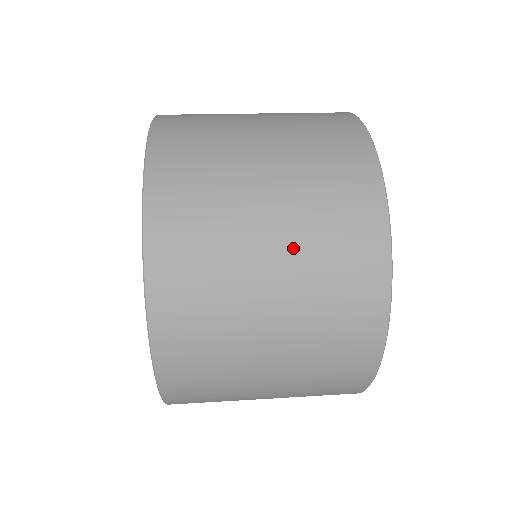
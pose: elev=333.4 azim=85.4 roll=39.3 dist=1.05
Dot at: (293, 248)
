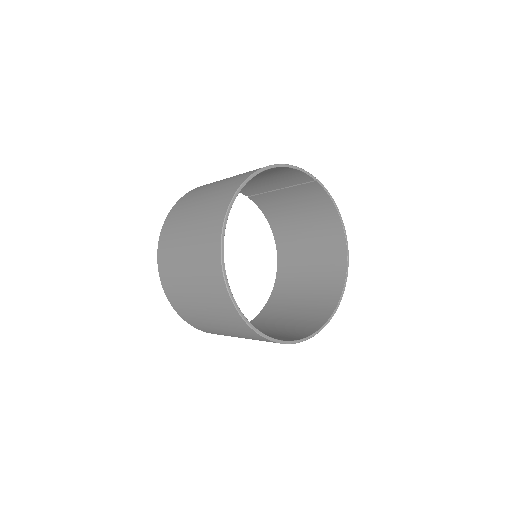
Dot at: (192, 248)
